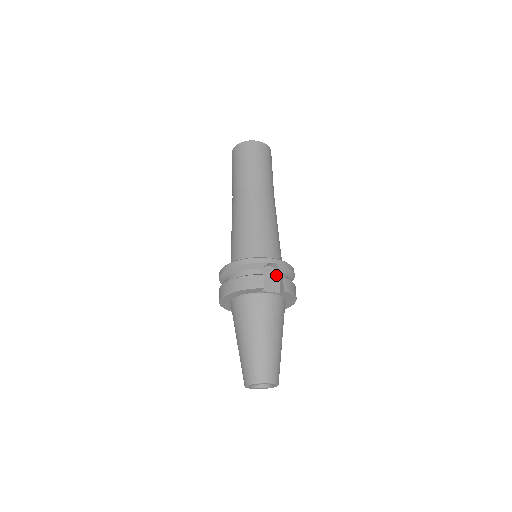
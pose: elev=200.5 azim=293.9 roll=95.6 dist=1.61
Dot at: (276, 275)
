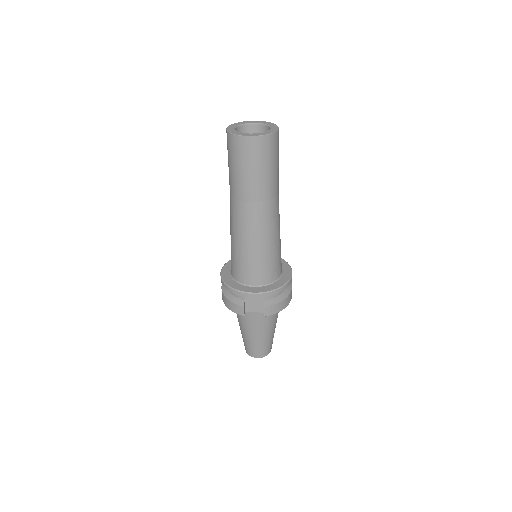
Dot at: (261, 299)
